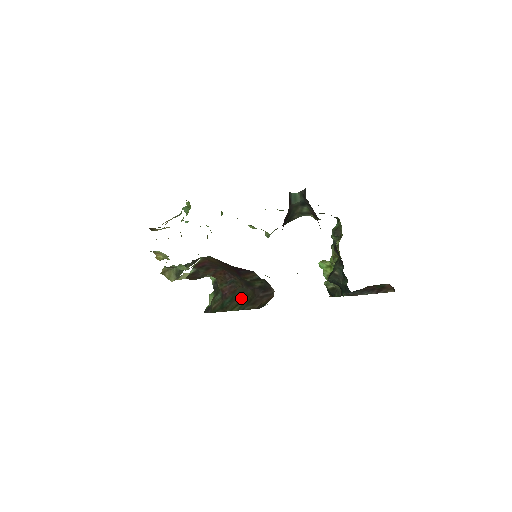
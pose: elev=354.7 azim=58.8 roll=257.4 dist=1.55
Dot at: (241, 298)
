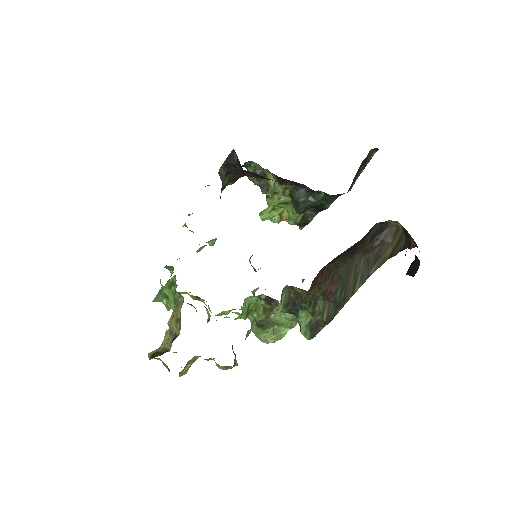
Dot at: (353, 273)
